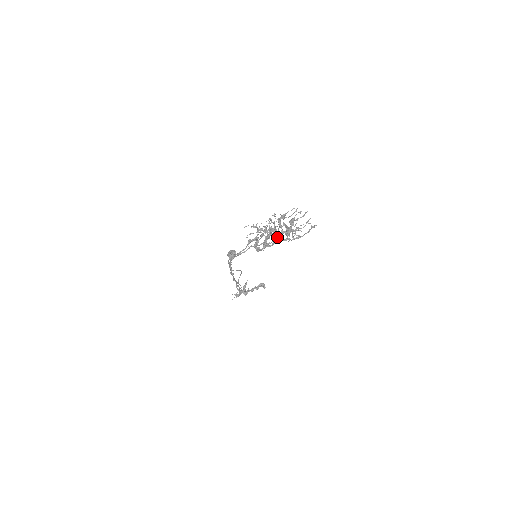
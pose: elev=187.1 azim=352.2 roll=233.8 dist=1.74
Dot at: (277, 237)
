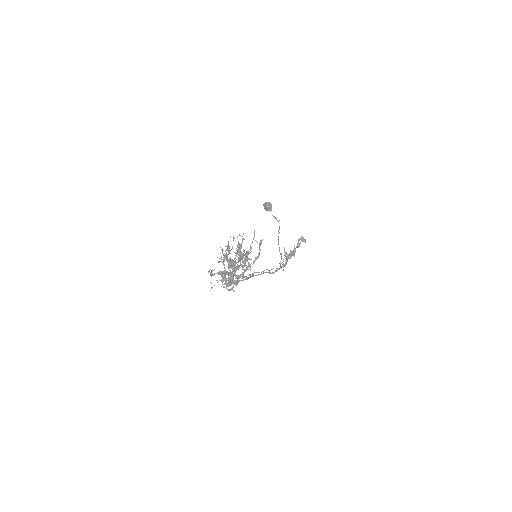
Dot at: (235, 276)
